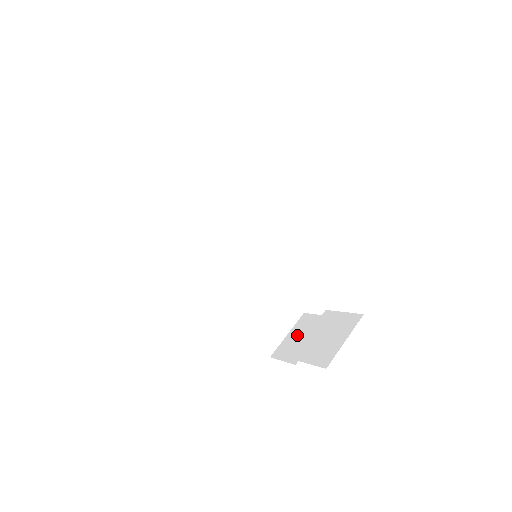
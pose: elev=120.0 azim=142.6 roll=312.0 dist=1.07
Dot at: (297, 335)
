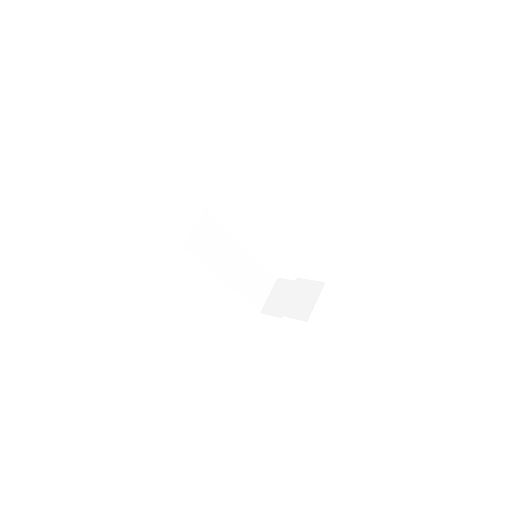
Dot at: (277, 296)
